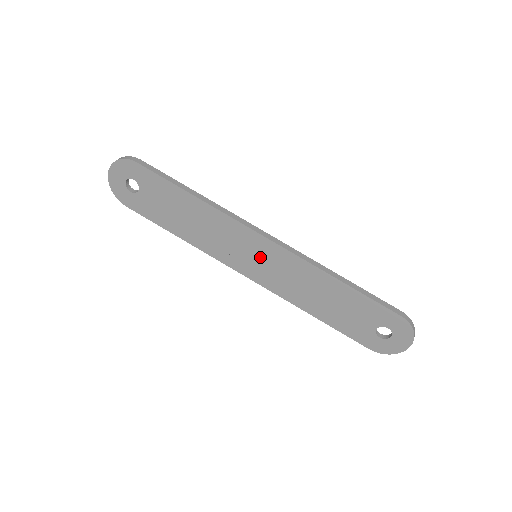
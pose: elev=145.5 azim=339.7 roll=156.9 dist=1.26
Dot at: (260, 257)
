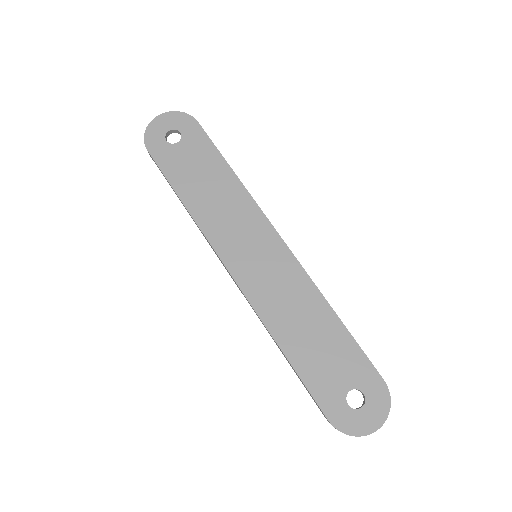
Dot at: (262, 257)
